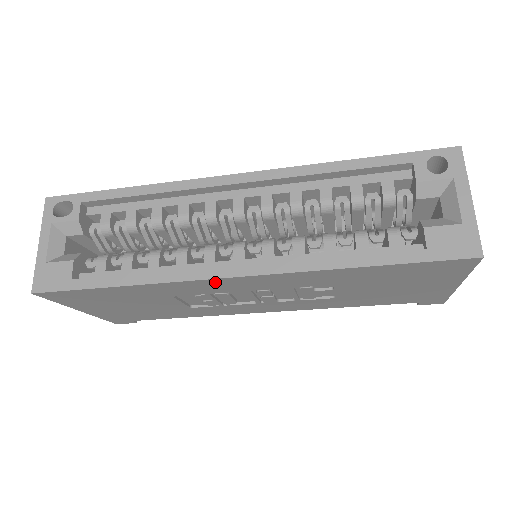
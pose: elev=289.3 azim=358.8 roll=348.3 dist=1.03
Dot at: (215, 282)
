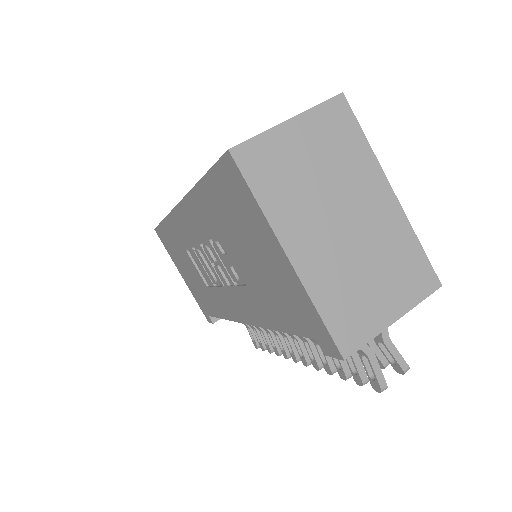
Dot at: (178, 217)
